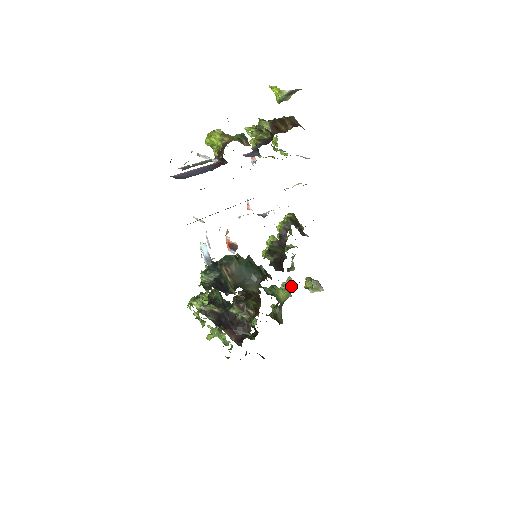
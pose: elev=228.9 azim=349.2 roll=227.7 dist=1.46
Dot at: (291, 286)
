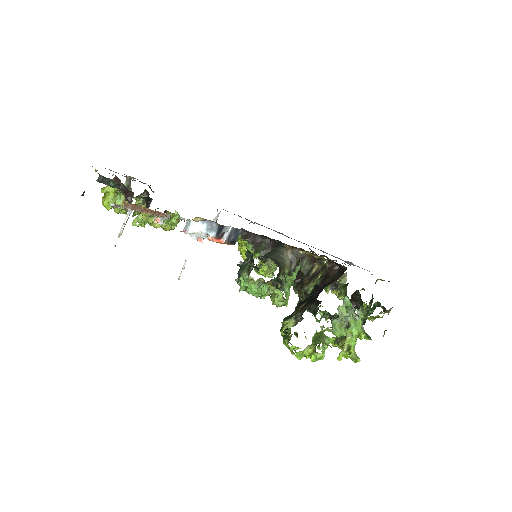
Dot at: occluded
